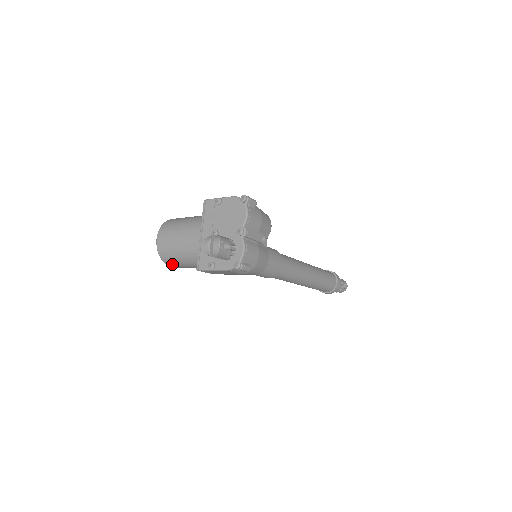
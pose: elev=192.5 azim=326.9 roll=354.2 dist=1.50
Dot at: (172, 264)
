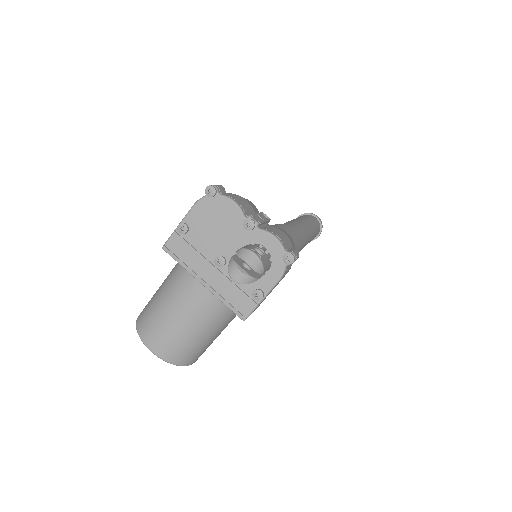
Dot at: (196, 357)
